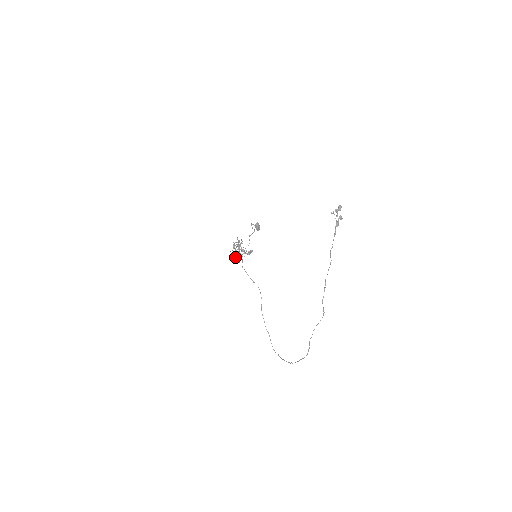
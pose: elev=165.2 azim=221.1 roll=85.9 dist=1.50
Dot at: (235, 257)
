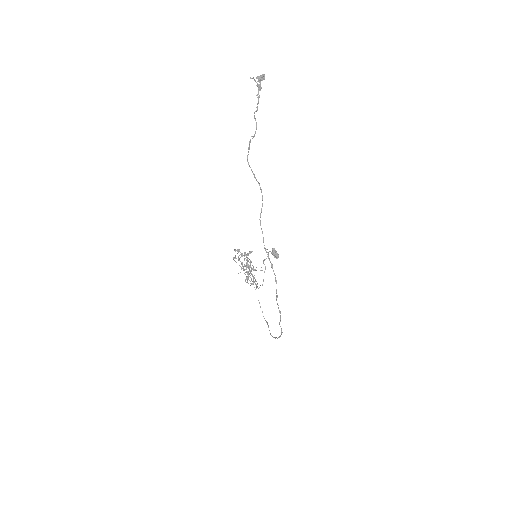
Dot at: occluded
